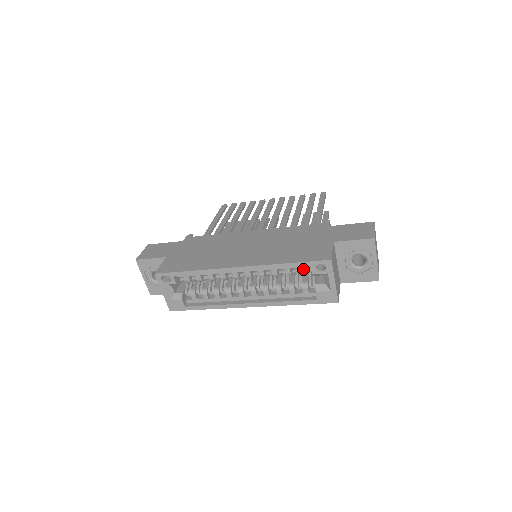
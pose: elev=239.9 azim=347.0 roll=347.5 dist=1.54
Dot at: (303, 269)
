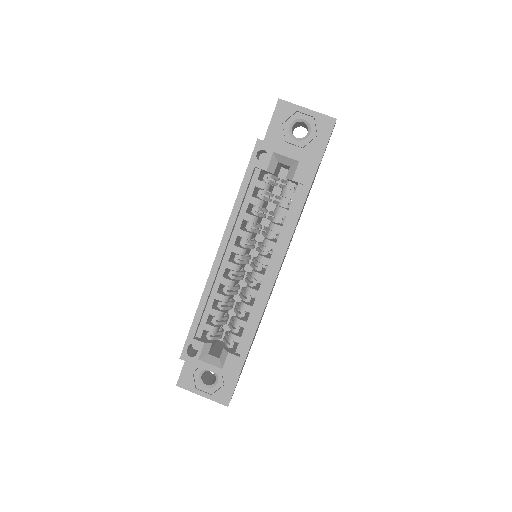
Dot at: (259, 181)
